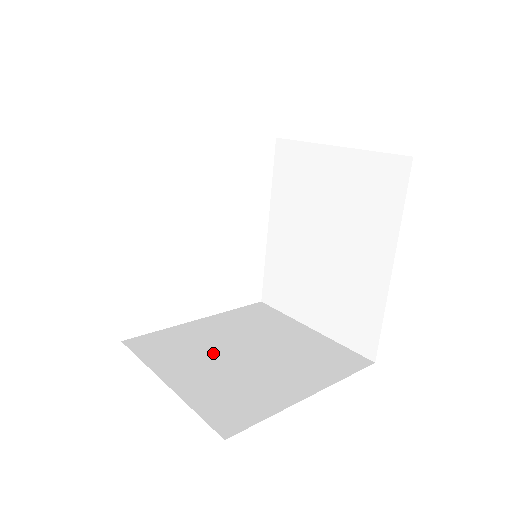
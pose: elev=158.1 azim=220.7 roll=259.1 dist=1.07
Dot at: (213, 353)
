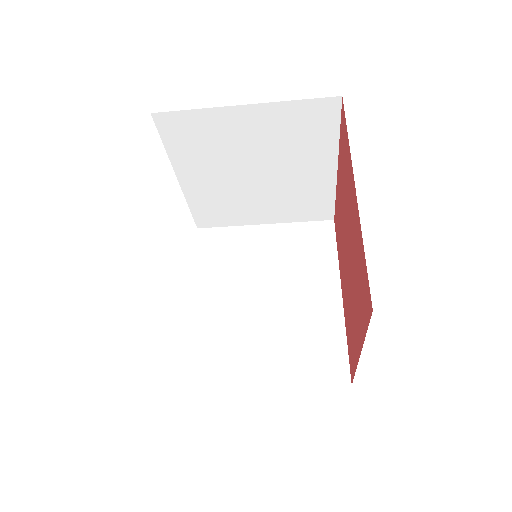
Dot at: occluded
